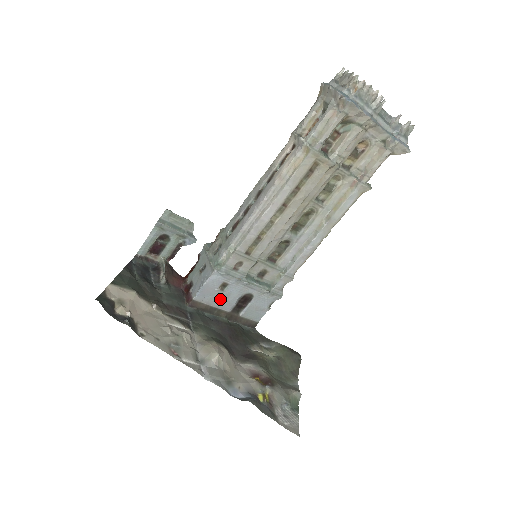
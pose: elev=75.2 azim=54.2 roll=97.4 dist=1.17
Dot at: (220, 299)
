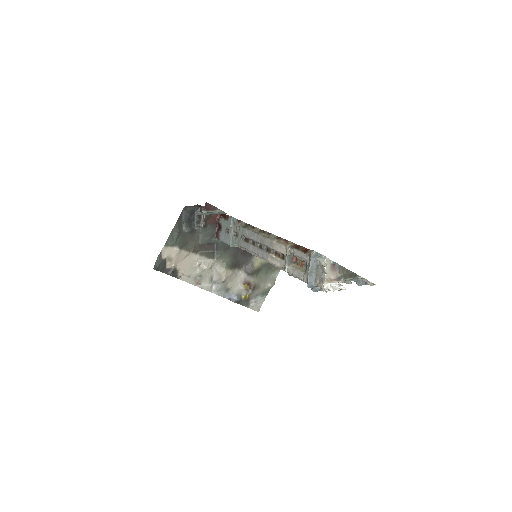
Dot at: occluded
